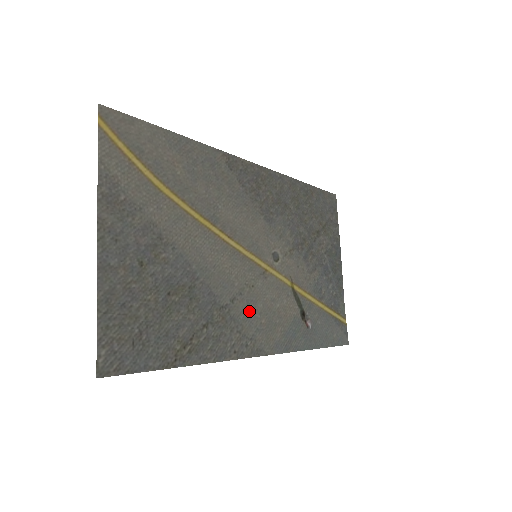
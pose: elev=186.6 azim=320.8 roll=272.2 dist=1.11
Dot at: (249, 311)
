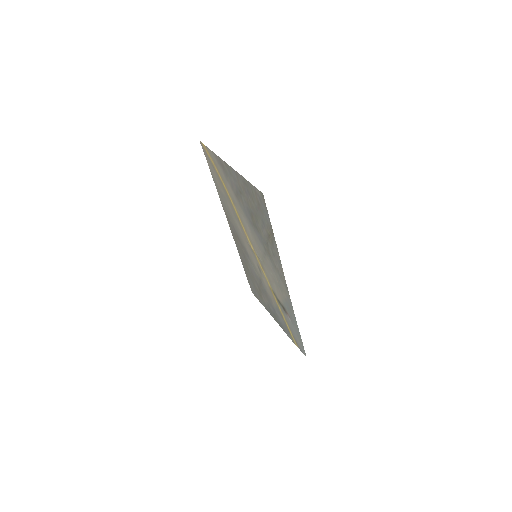
Dot at: (271, 268)
